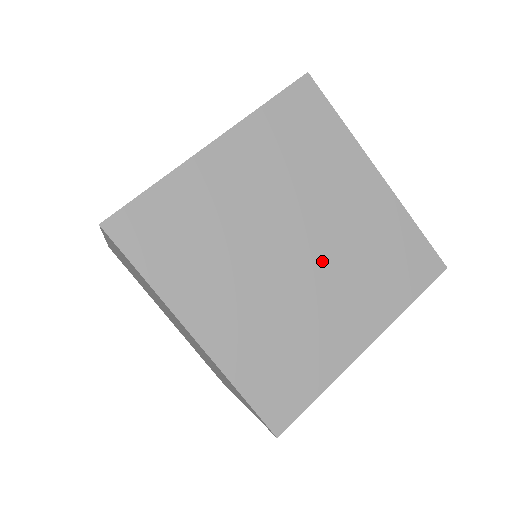
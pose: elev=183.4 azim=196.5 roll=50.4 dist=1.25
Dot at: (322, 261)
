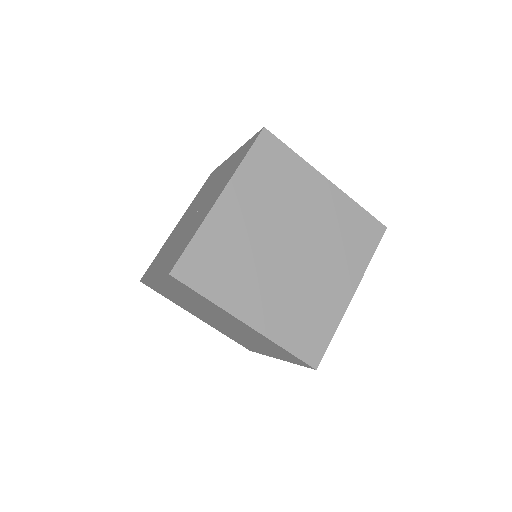
Dot at: (310, 250)
